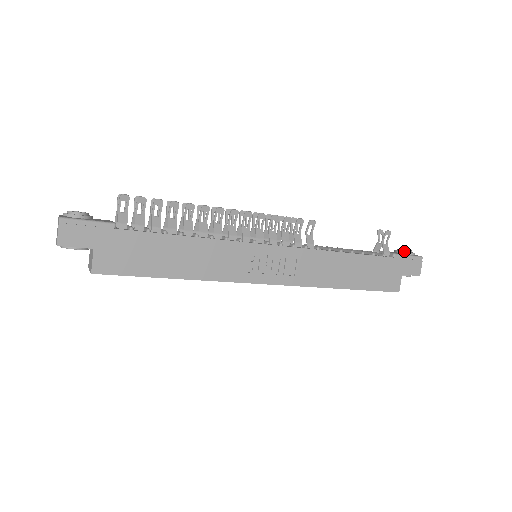
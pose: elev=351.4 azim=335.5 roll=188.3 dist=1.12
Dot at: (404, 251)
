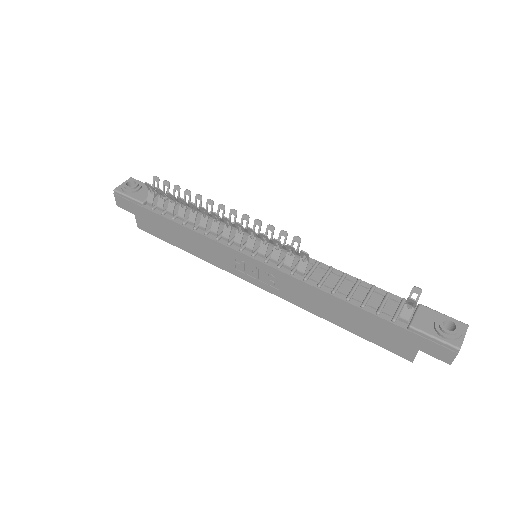
Dot at: (440, 328)
